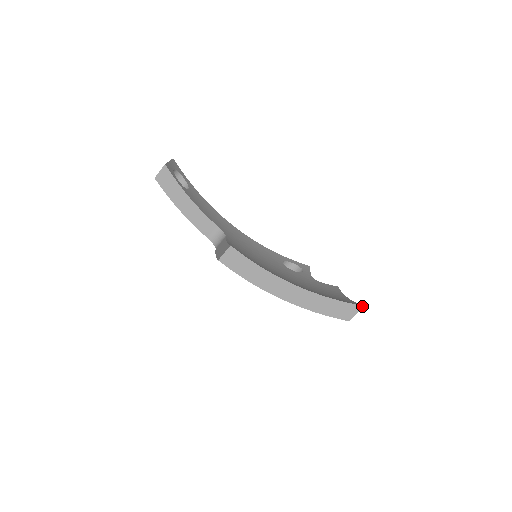
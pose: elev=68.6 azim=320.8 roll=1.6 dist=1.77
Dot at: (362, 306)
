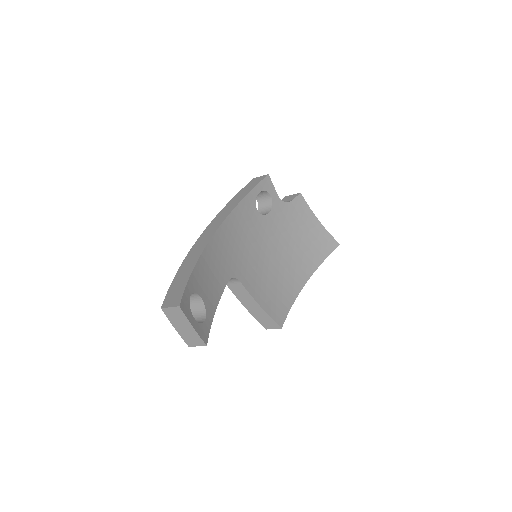
Dot at: occluded
